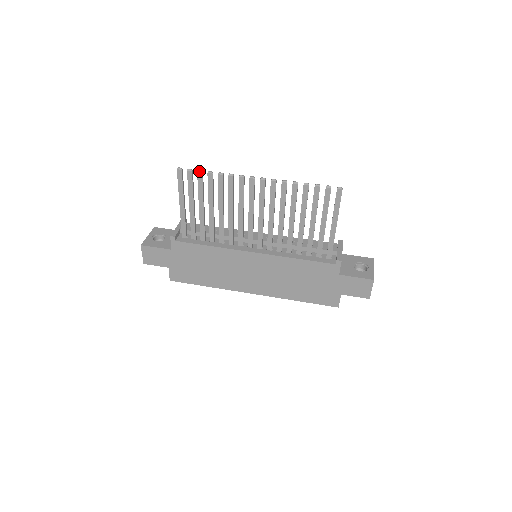
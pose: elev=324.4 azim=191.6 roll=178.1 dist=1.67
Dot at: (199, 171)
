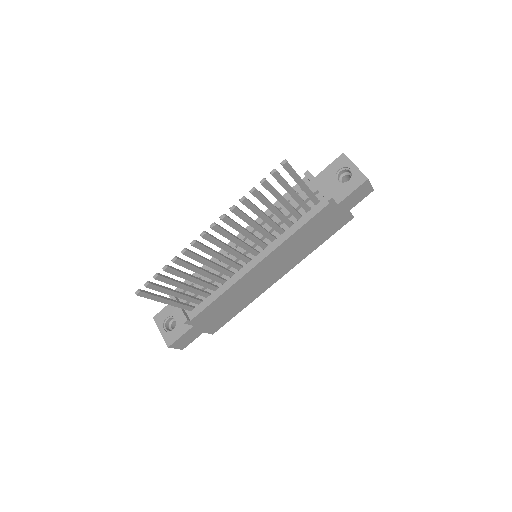
Dot at: (155, 277)
